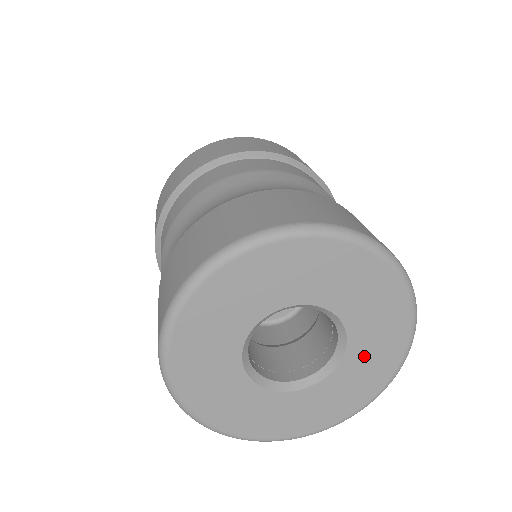
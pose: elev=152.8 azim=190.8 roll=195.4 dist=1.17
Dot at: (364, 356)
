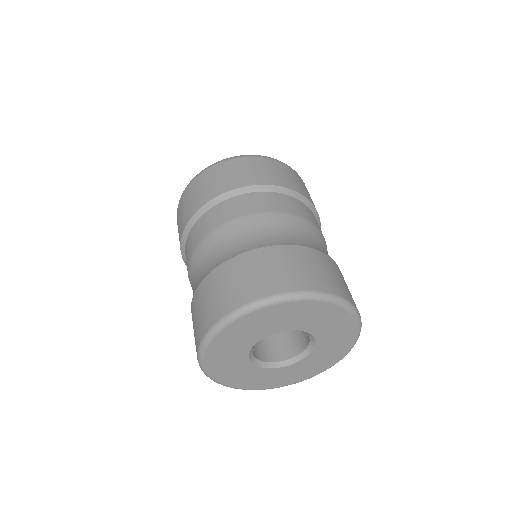
Dot at: (329, 336)
